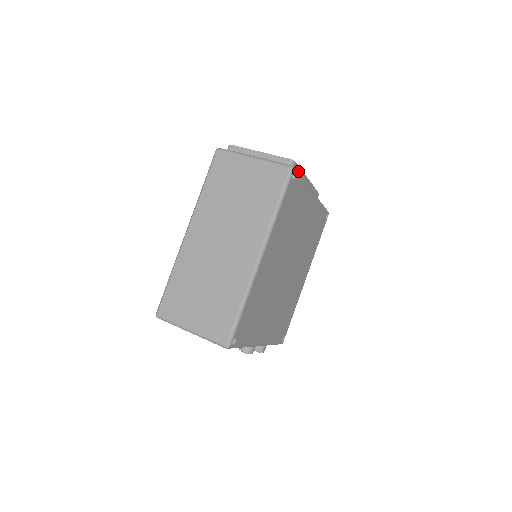
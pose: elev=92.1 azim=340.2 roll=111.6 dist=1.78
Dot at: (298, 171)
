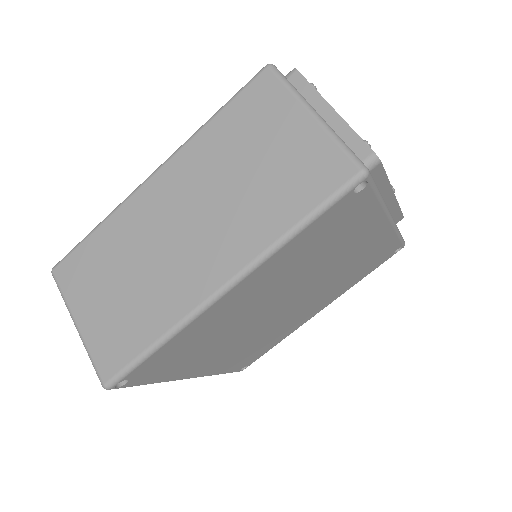
Dot at: (379, 178)
